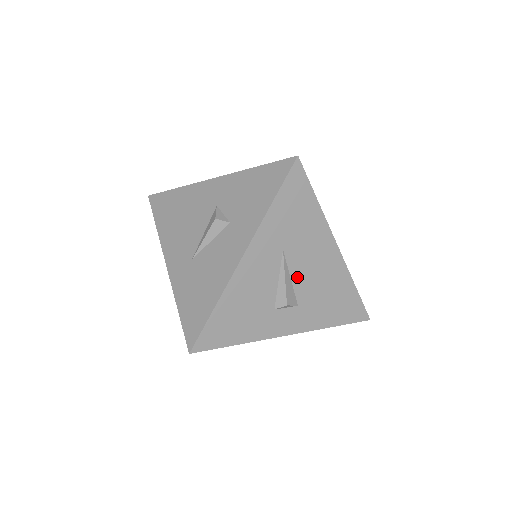
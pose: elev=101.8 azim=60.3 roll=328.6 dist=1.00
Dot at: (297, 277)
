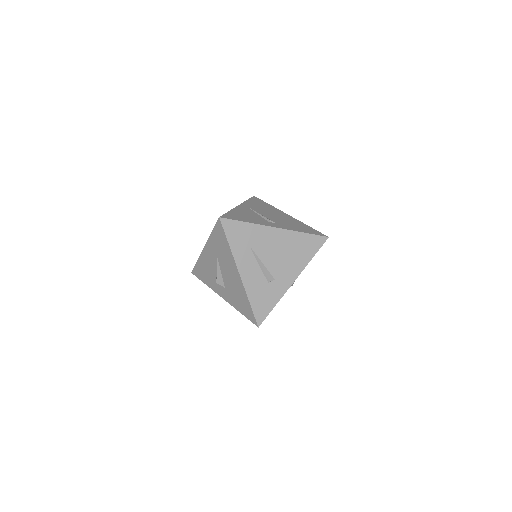
Dot at: (224, 274)
